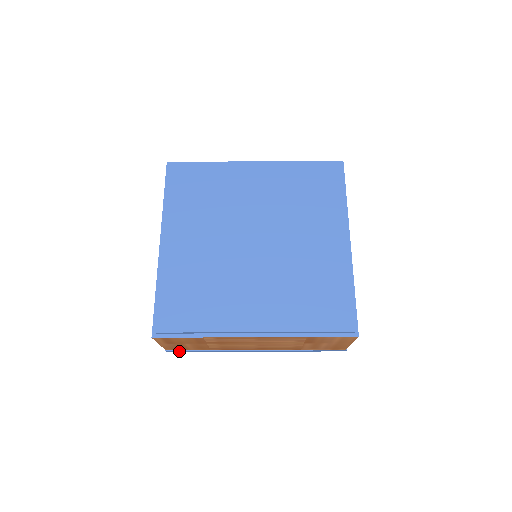
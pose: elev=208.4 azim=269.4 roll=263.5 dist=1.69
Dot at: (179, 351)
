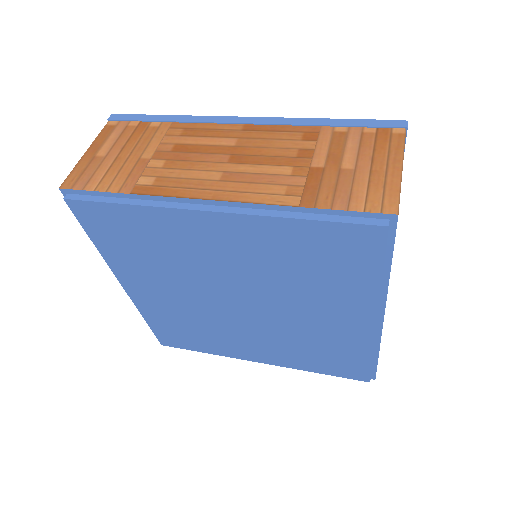
Dot at: occluded
